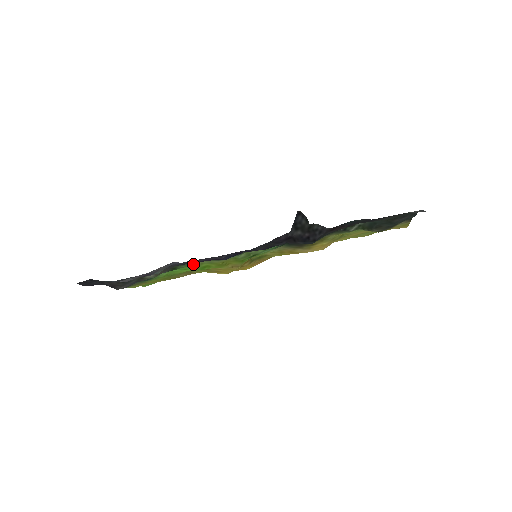
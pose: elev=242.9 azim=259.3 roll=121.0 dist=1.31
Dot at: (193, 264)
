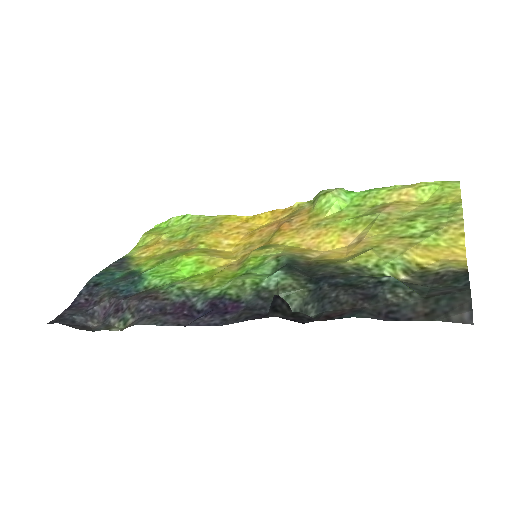
Dot at: (174, 283)
